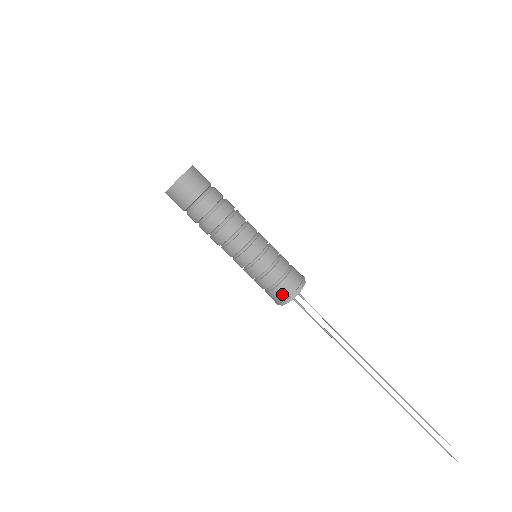
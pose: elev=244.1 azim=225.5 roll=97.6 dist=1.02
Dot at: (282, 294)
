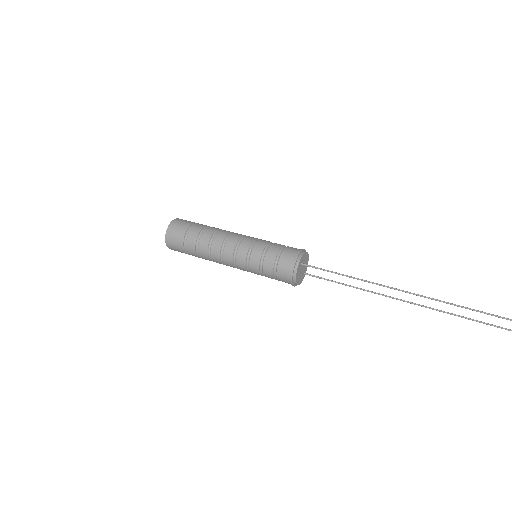
Dot at: (288, 260)
